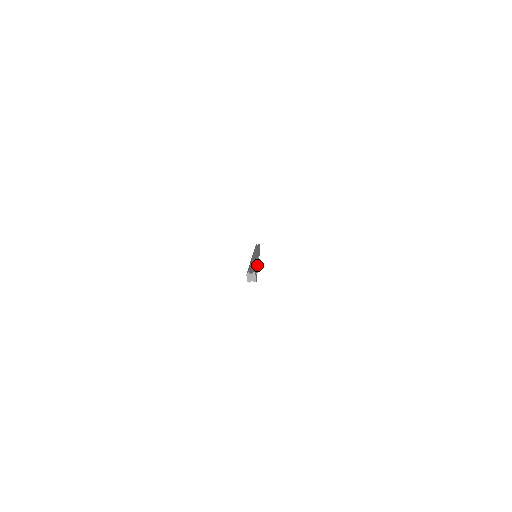
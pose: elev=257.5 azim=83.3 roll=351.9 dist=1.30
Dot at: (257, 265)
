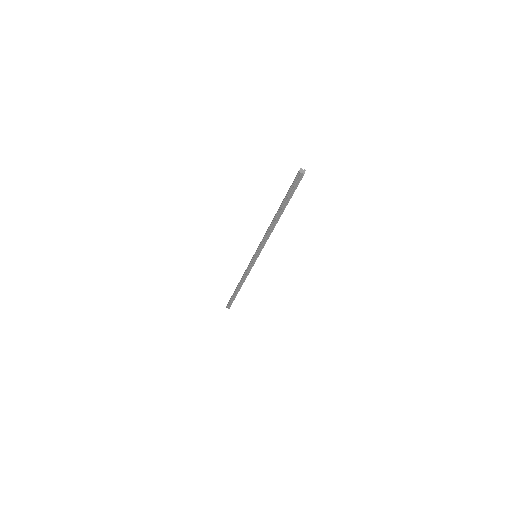
Dot at: (281, 214)
